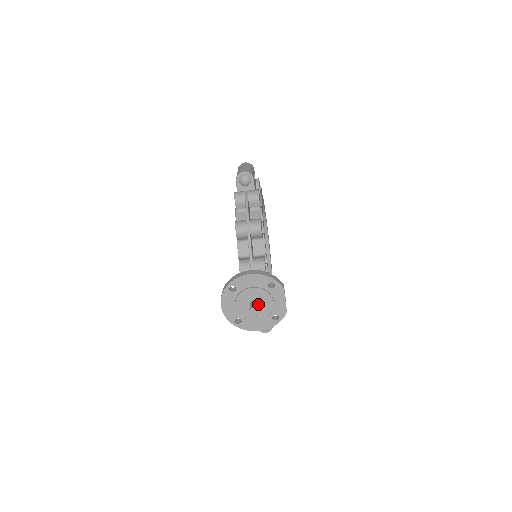
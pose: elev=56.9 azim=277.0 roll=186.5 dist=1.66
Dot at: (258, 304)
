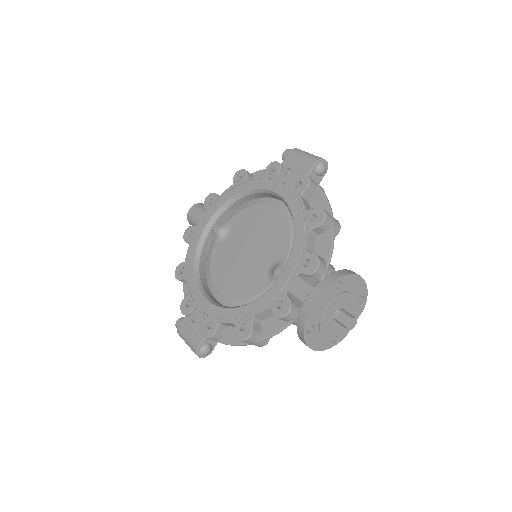
Dot at: occluded
